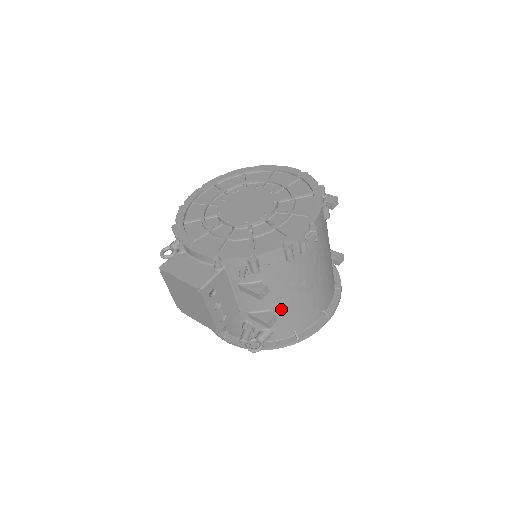
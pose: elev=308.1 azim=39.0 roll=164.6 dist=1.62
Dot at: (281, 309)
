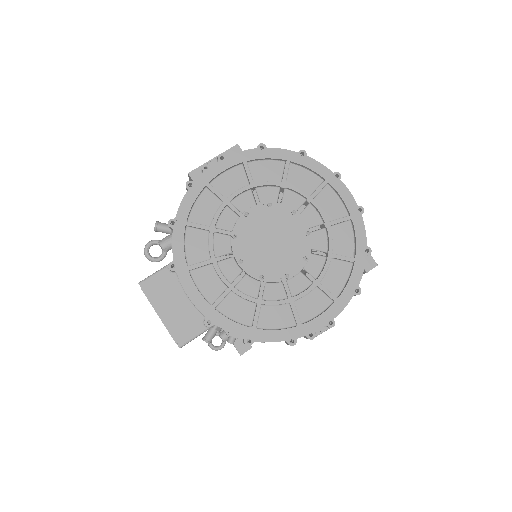
Dot at: occluded
